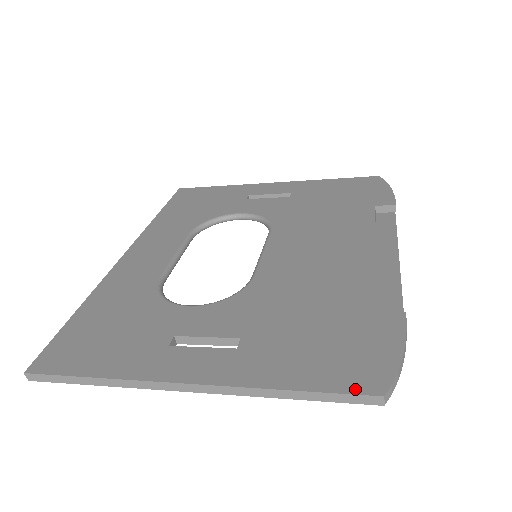
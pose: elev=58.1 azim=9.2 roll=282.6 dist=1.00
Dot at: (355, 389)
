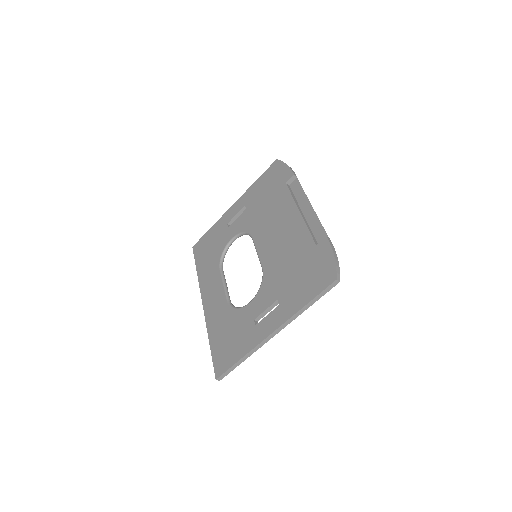
Dot at: (326, 285)
